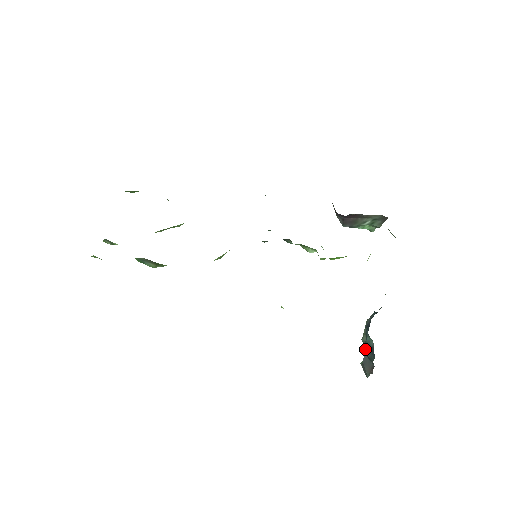
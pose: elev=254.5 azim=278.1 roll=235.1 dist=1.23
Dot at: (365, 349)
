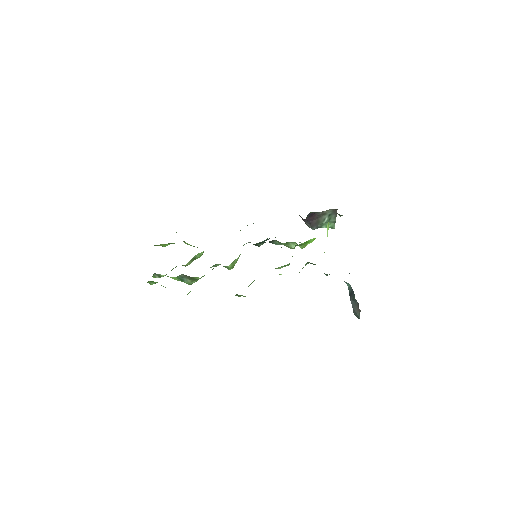
Dot at: (350, 296)
